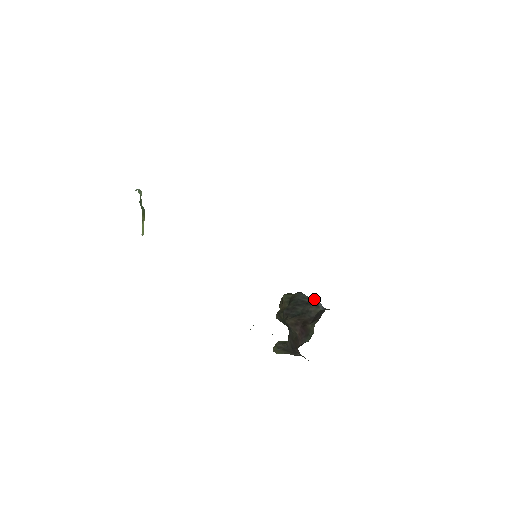
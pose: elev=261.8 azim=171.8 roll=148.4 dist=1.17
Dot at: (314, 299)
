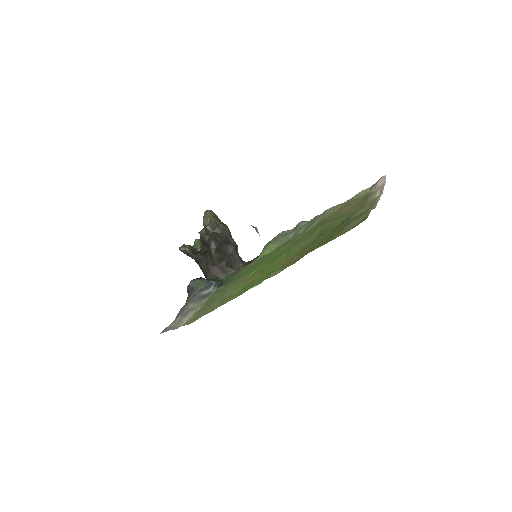
Dot at: occluded
